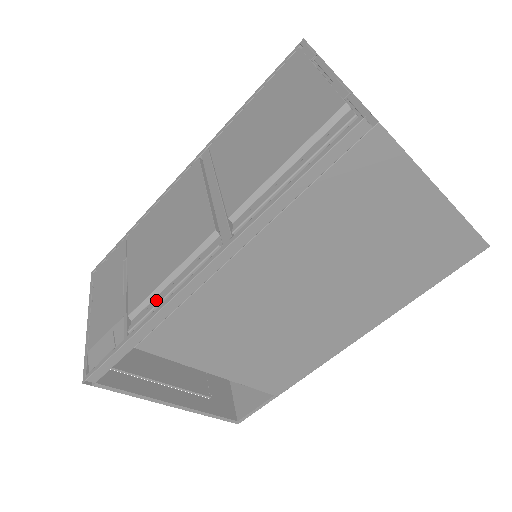
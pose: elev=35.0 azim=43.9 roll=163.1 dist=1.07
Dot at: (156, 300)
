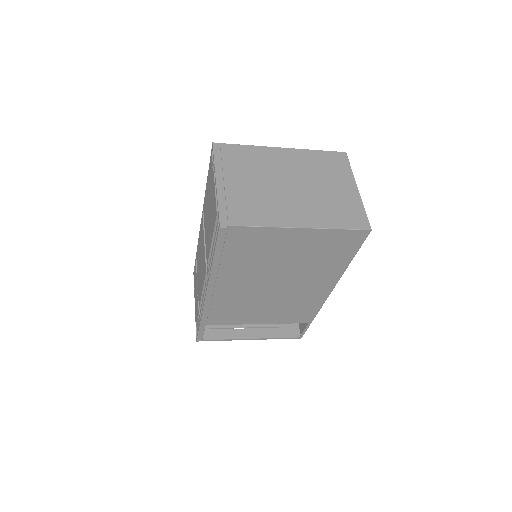
Dot at: (201, 305)
